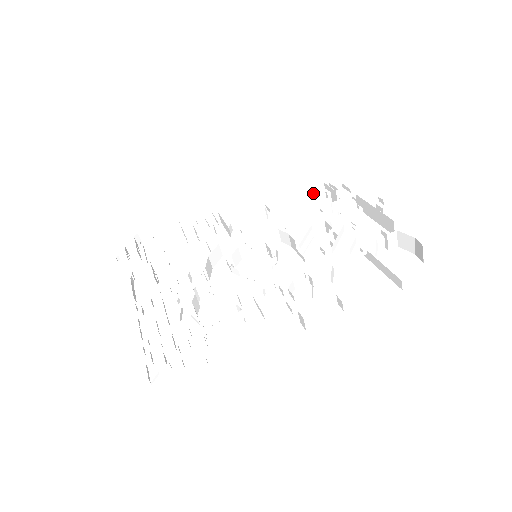
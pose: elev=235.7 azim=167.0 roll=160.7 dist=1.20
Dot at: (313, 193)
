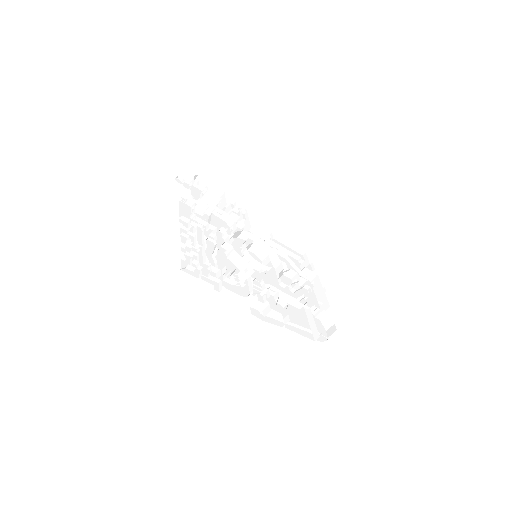
Dot at: (295, 252)
